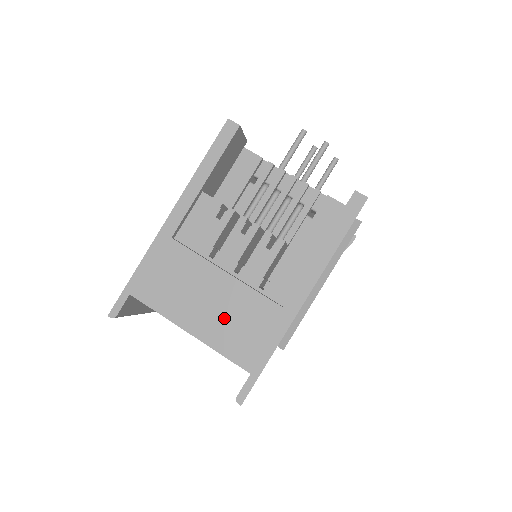
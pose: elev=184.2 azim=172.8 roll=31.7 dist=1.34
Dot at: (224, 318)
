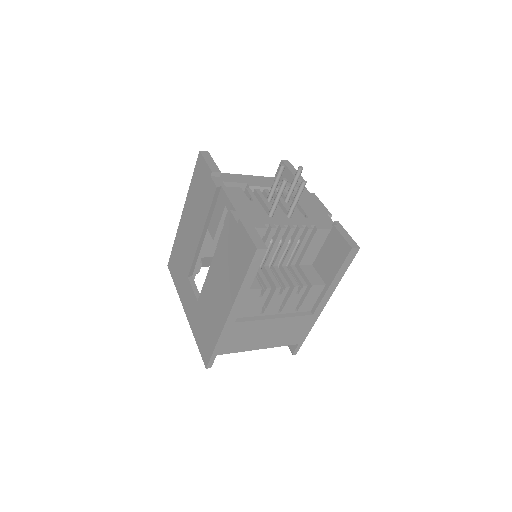
Dot at: (279, 335)
